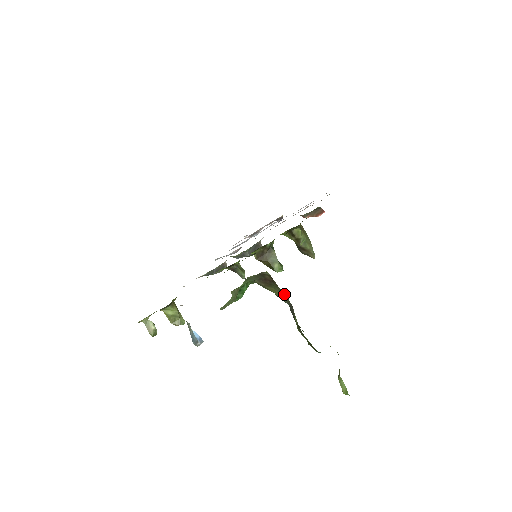
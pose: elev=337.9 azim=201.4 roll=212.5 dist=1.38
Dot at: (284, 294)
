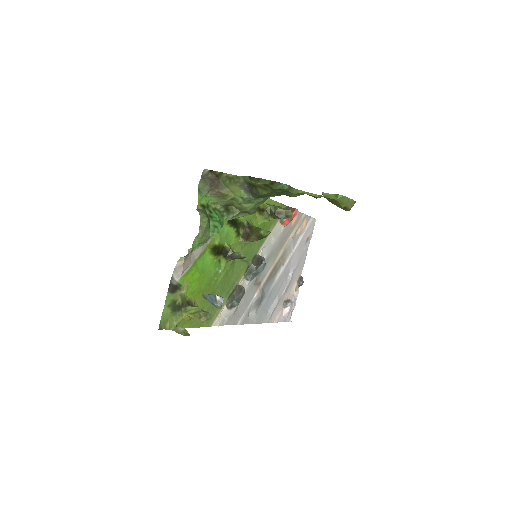
Dot at: (229, 175)
